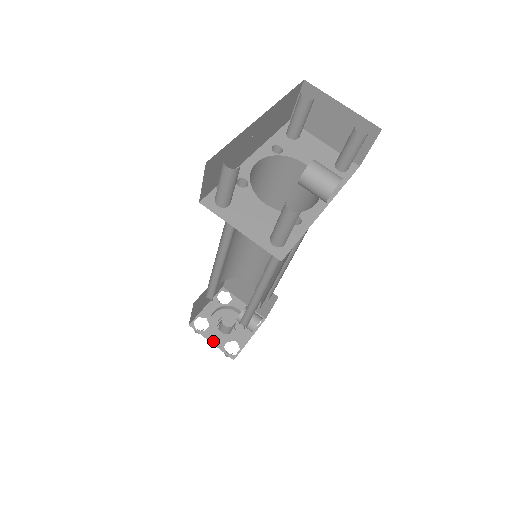
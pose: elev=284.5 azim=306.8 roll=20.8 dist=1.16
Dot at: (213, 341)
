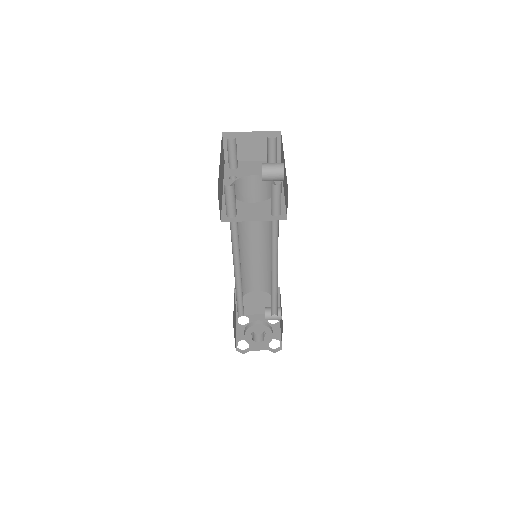
Dot at: (259, 349)
